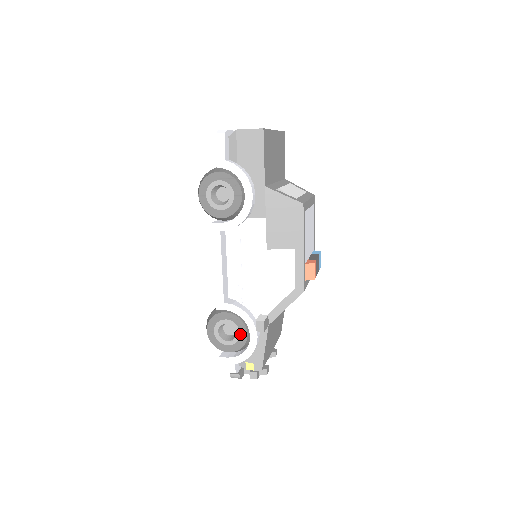
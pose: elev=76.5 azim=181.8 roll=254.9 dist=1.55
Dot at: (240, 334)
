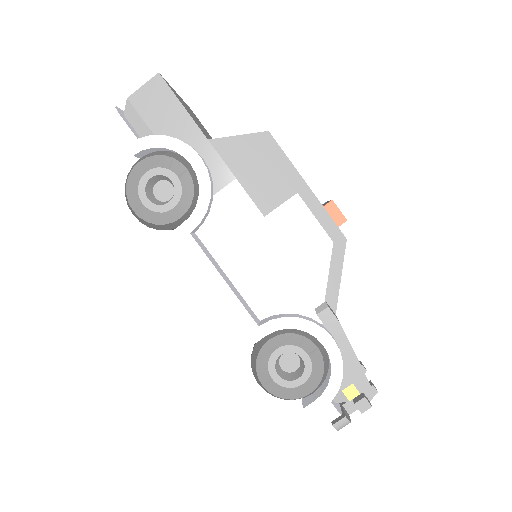
Dot at: (308, 355)
